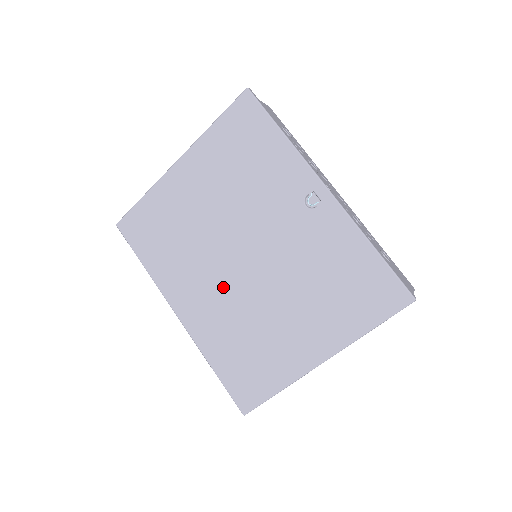
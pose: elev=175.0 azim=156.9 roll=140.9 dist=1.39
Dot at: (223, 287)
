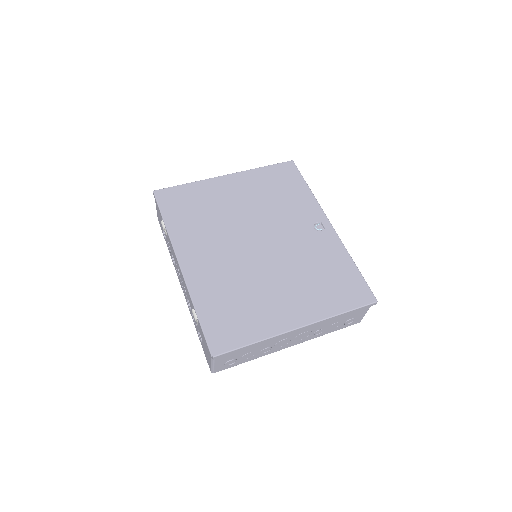
Dot at: (233, 256)
